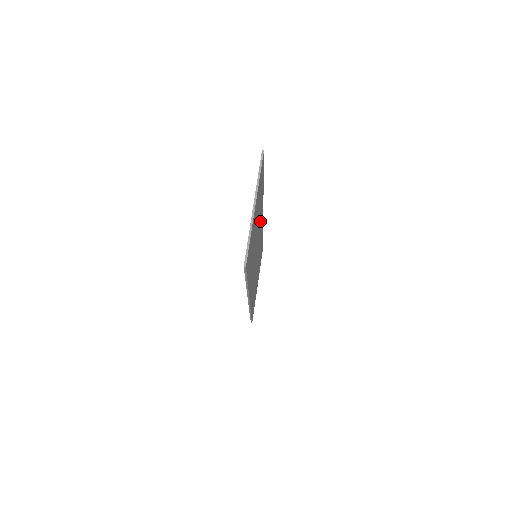
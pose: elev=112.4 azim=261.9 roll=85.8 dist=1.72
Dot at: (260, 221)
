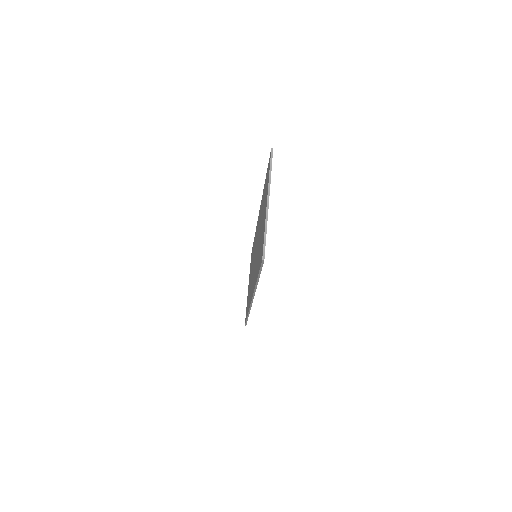
Dot at: occluded
